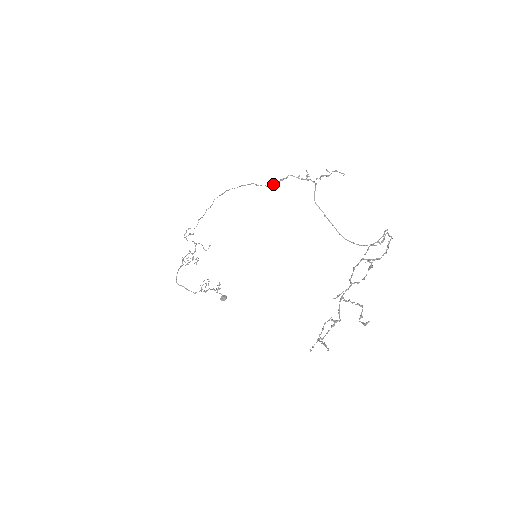
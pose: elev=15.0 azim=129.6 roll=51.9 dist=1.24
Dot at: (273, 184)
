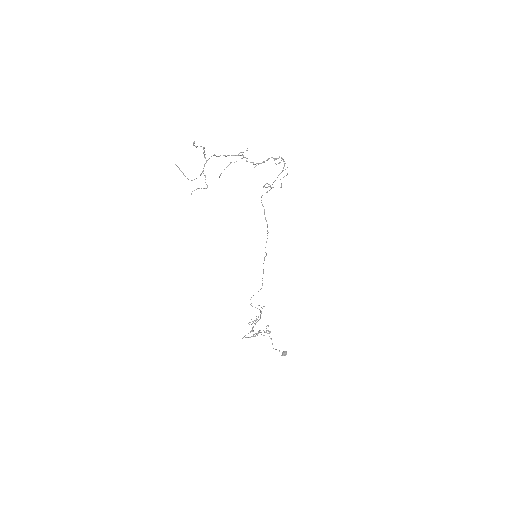
Dot at: (264, 212)
